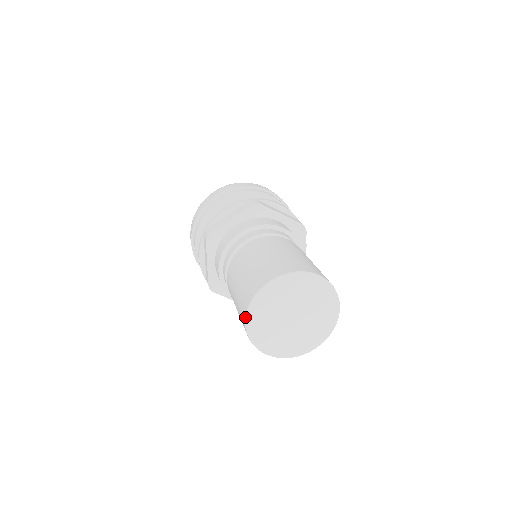
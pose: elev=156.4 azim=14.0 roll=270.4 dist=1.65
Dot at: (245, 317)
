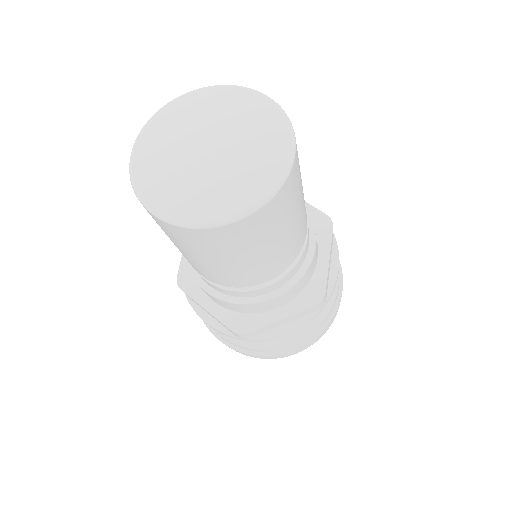
Dot at: occluded
